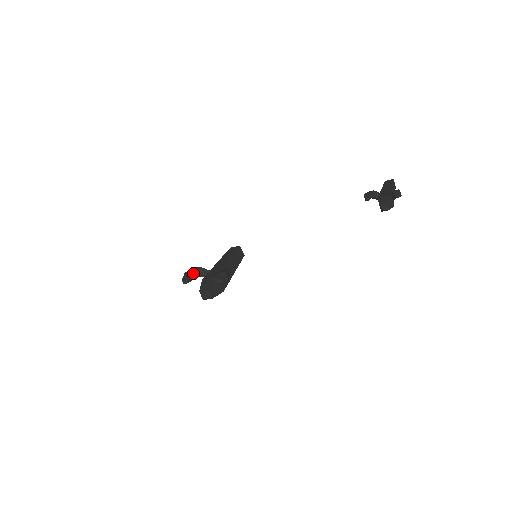
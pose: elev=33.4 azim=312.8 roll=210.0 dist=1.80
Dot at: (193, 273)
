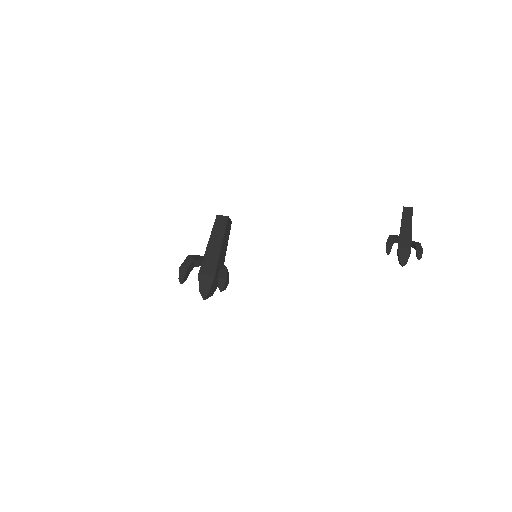
Dot at: (188, 269)
